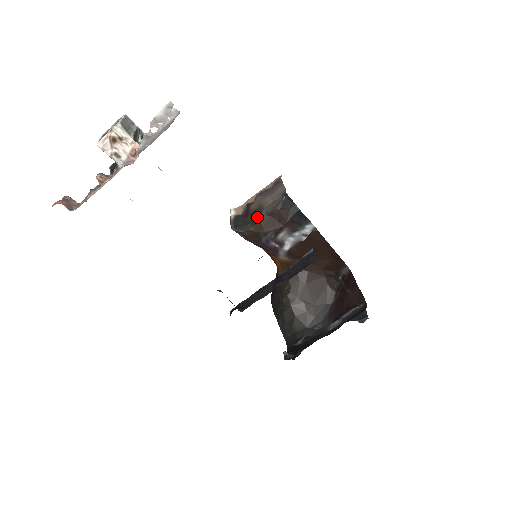
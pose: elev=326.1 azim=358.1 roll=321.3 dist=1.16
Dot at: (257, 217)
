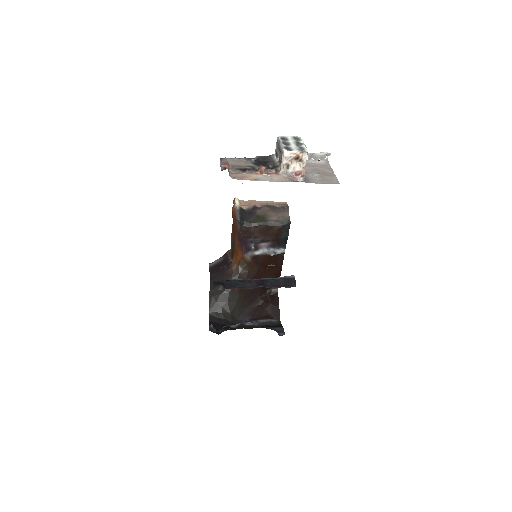
Dot at: (260, 223)
